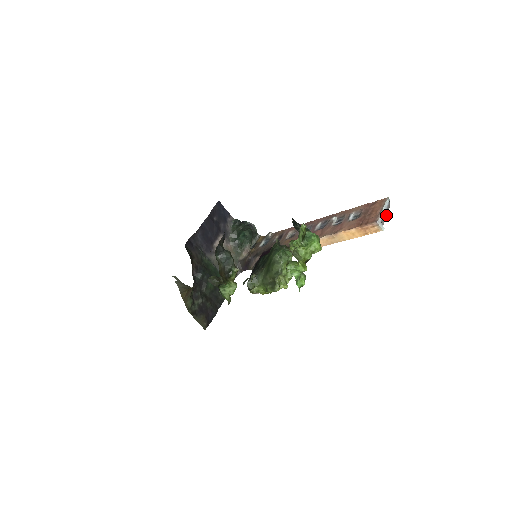
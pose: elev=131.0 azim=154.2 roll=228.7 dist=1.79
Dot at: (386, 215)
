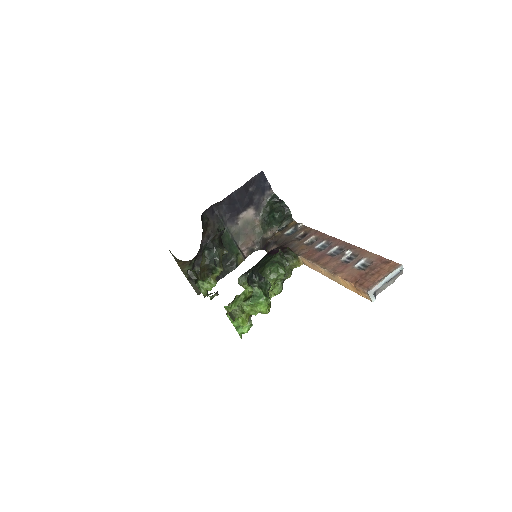
Dot at: (390, 283)
